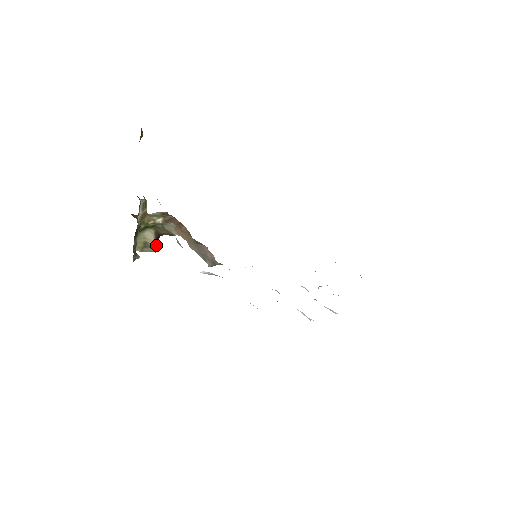
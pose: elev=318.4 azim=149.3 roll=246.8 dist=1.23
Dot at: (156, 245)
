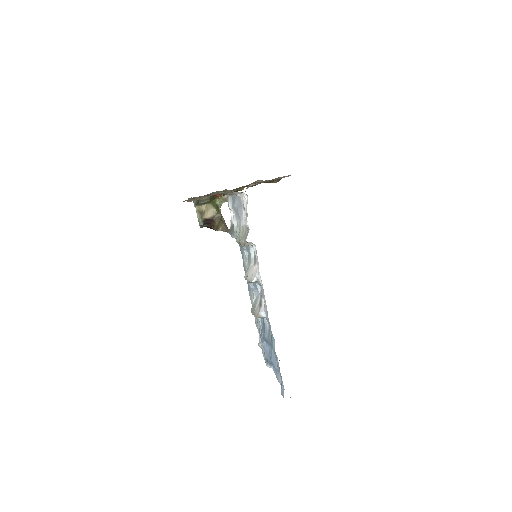
Dot at: (204, 221)
